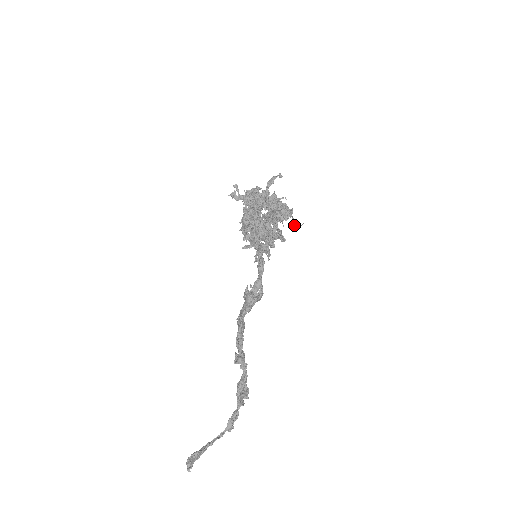
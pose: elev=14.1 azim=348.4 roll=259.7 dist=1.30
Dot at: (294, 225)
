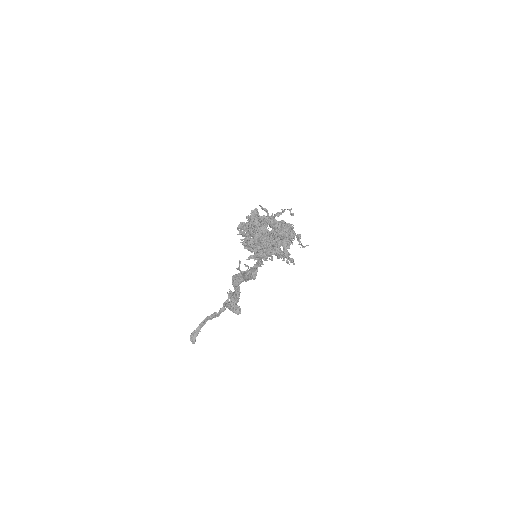
Dot at: occluded
